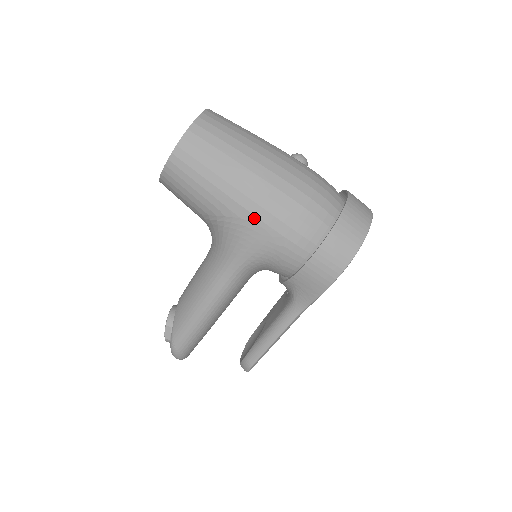
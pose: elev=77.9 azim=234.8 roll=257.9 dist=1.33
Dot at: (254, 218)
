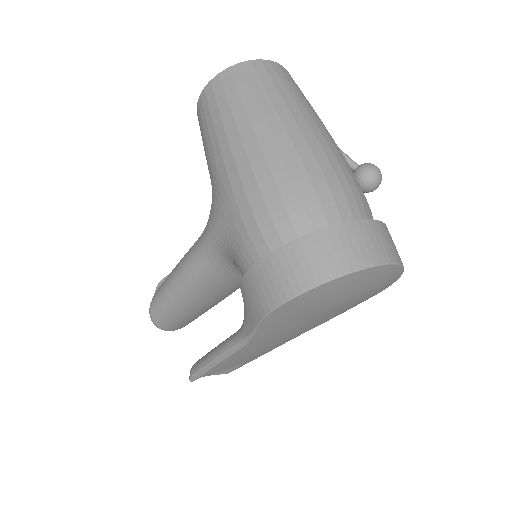
Dot at: (229, 185)
